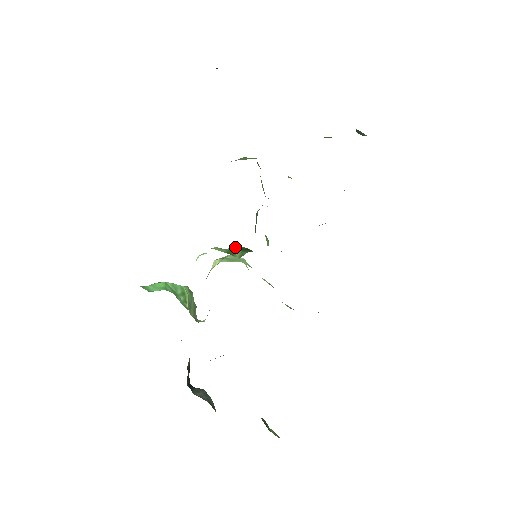
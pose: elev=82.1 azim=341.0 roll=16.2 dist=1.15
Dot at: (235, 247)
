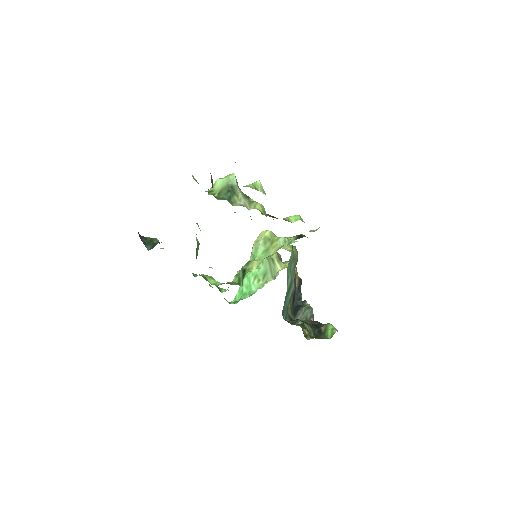
Dot at: (241, 269)
